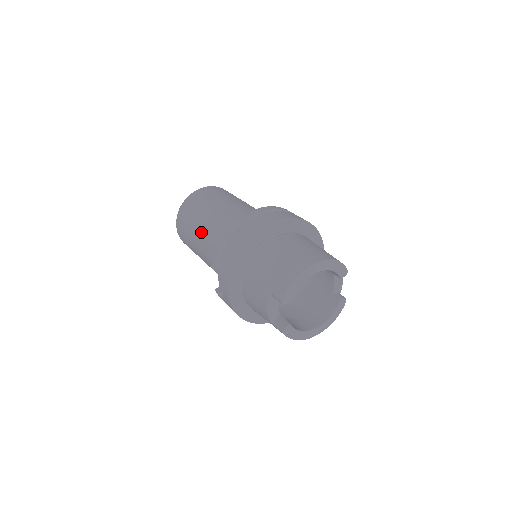
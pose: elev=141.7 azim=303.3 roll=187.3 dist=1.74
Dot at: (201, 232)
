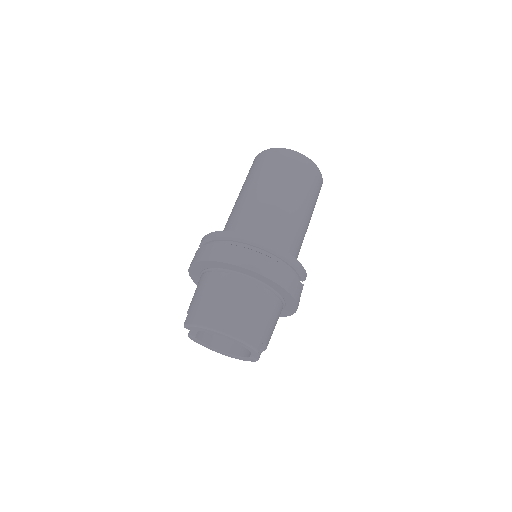
Dot at: (239, 197)
